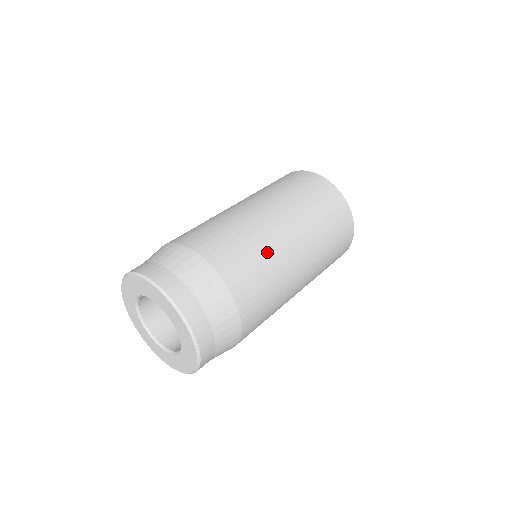
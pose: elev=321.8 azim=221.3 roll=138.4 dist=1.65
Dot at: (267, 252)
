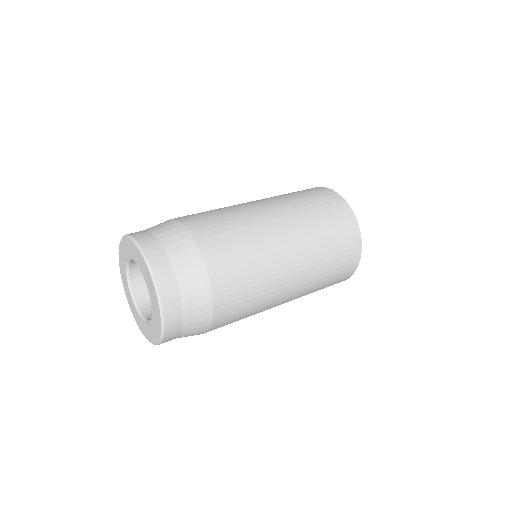
Dot at: (244, 223)
